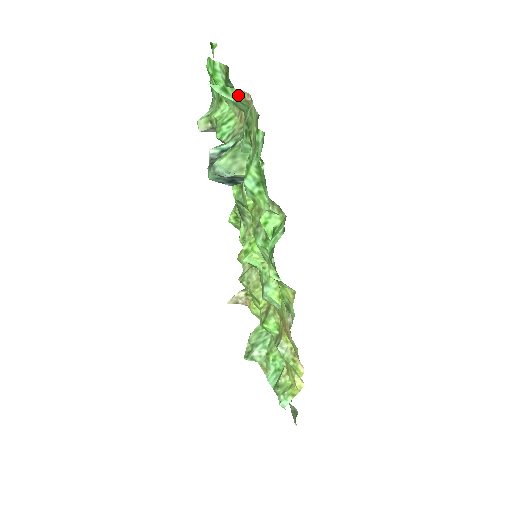
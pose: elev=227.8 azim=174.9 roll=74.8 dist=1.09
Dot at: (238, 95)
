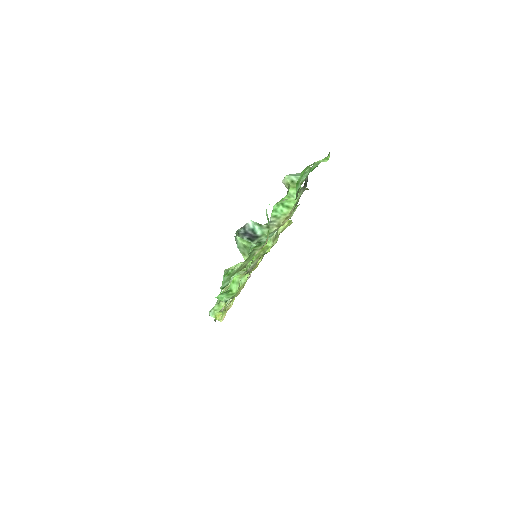
Dot at: occluded
